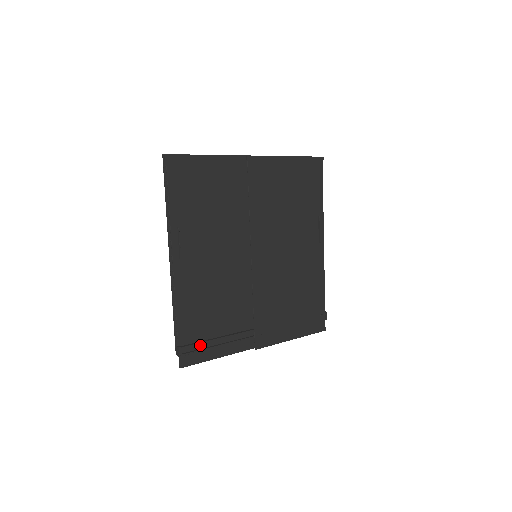
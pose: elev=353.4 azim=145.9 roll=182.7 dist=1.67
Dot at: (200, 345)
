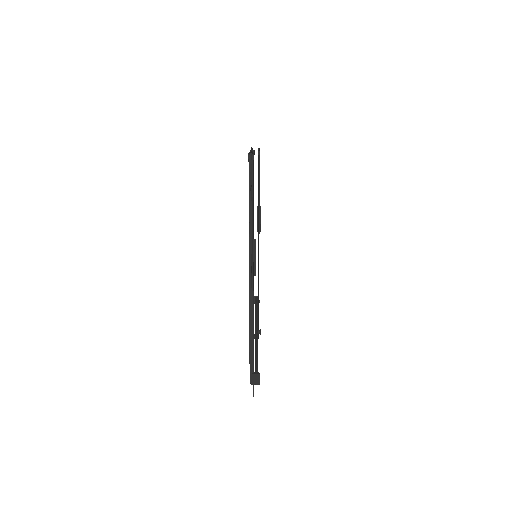
Dot at: occluded
